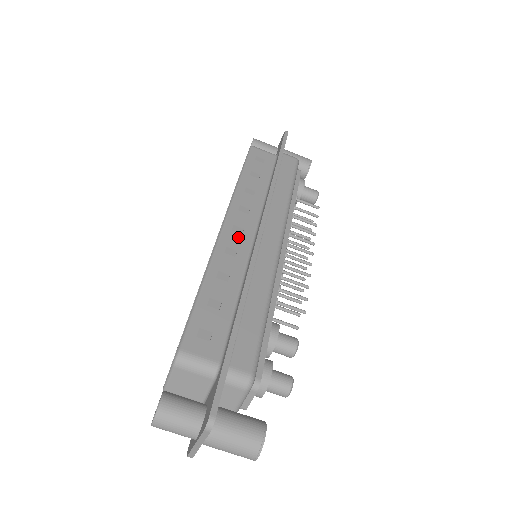
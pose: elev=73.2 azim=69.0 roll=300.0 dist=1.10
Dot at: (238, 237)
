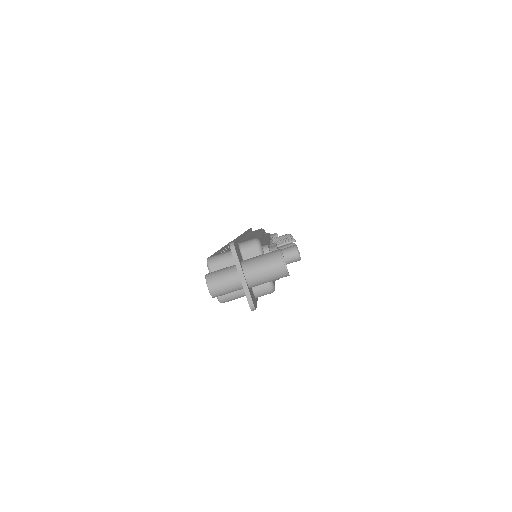
Dot at: occluded
